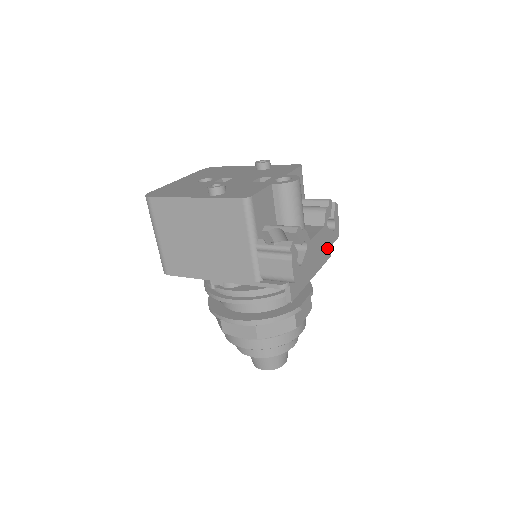
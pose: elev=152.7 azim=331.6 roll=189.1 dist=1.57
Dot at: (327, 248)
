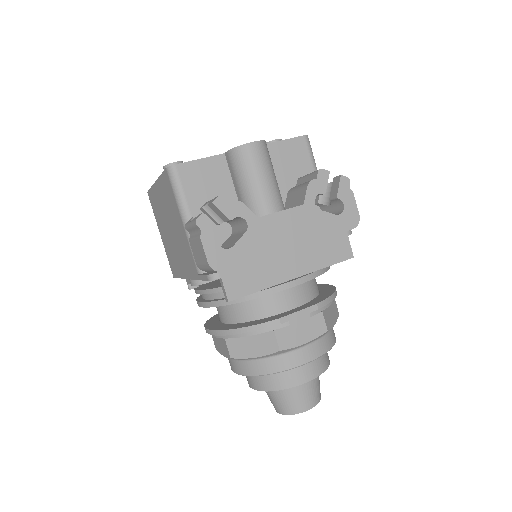
Dot at: (318, 237)
